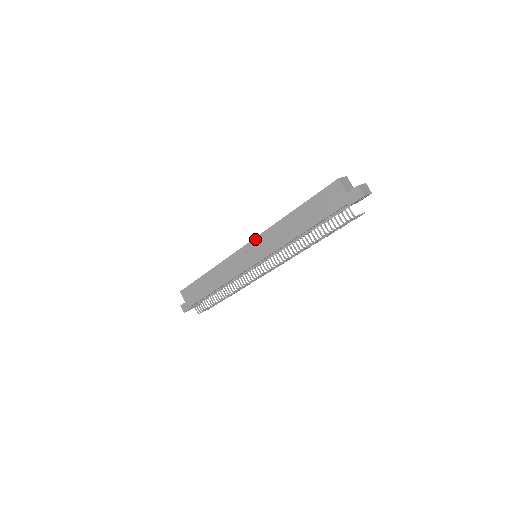
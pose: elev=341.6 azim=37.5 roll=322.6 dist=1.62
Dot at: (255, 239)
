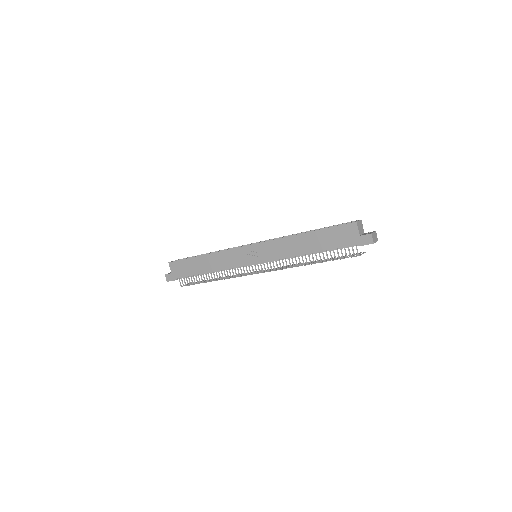
Dot at: (262, 243)
